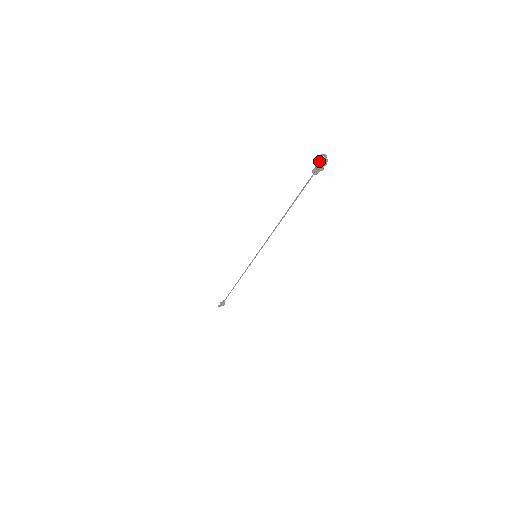
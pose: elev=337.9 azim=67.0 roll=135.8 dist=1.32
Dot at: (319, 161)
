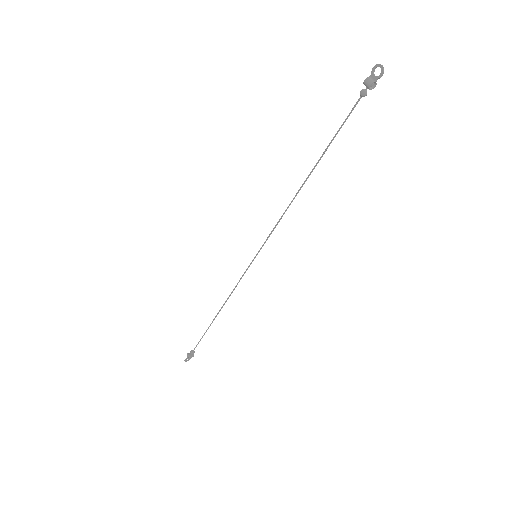
Dot at: (370, 76)
